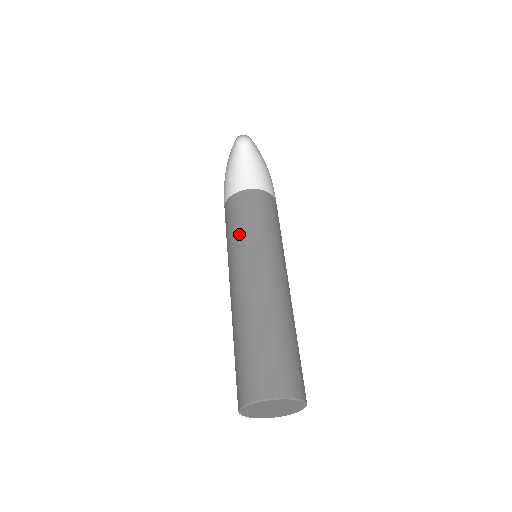
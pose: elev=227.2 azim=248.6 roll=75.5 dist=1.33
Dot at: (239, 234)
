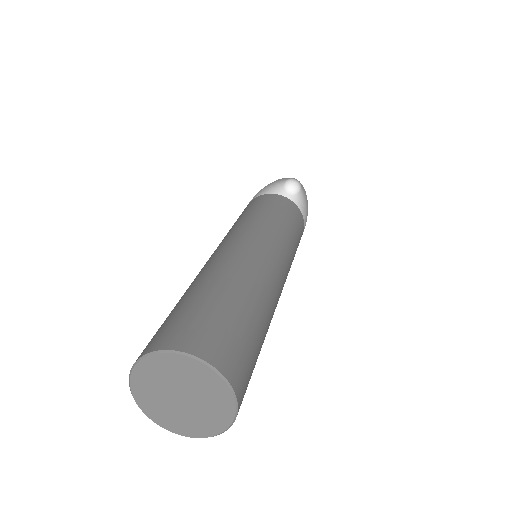
Dot at: (242, 219)
